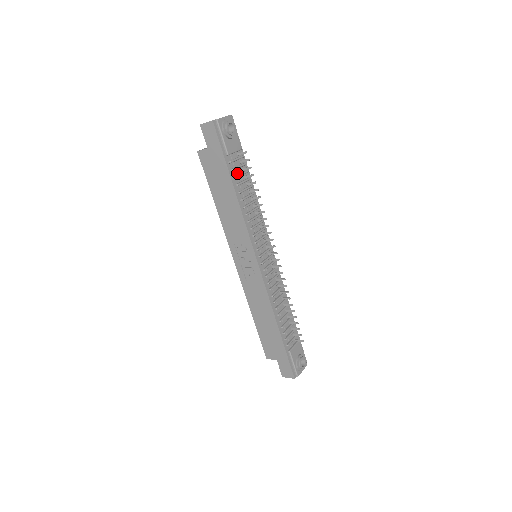
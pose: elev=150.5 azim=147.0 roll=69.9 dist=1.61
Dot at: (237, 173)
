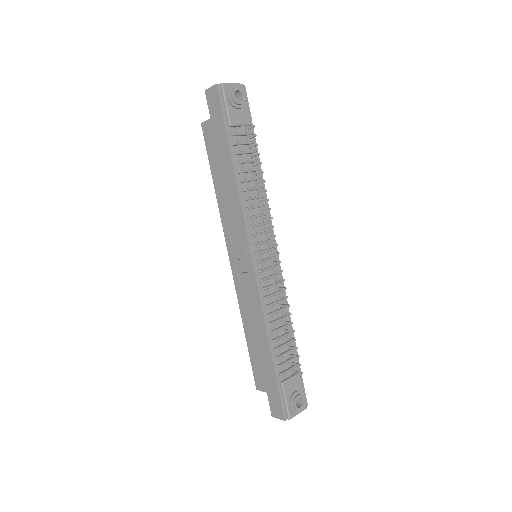
Dot at: (240, 150)
